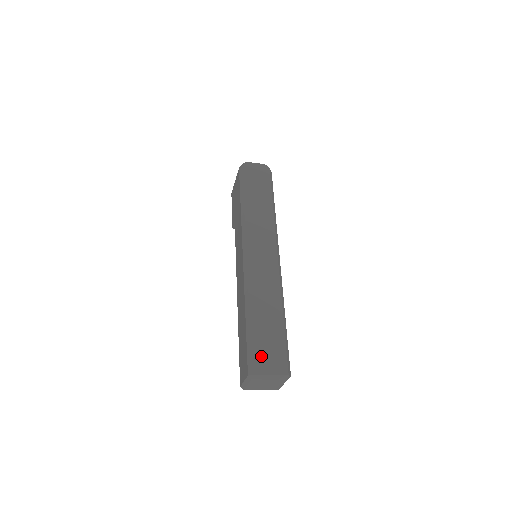
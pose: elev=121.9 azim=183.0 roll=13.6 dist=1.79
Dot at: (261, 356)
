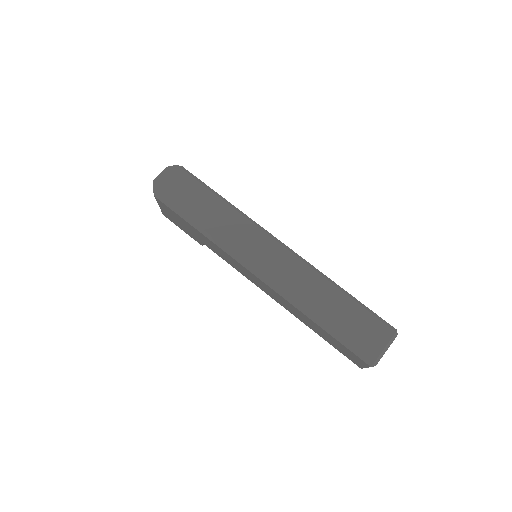
Dot at: (363, 342)
